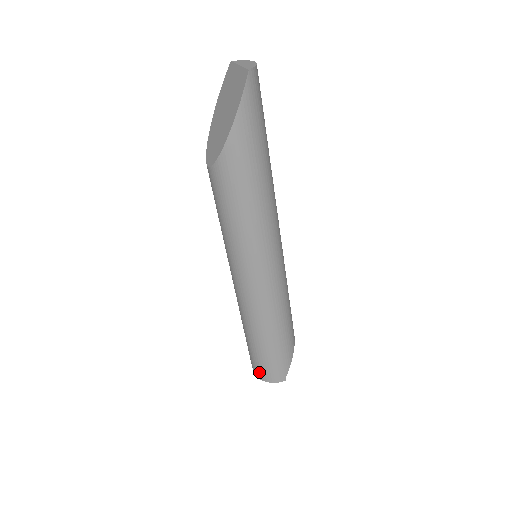
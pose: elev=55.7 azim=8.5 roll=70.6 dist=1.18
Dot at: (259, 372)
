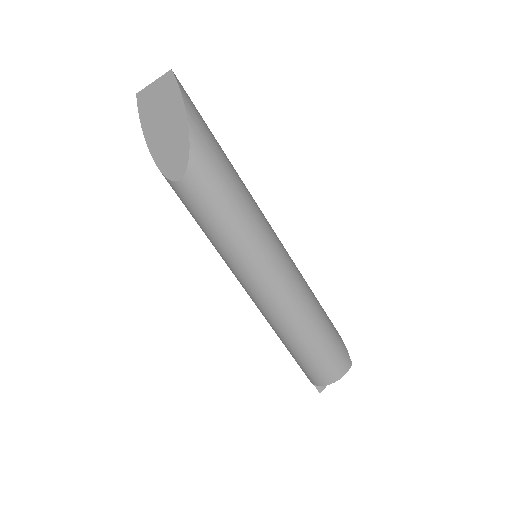
Dot at: (329, 374)
